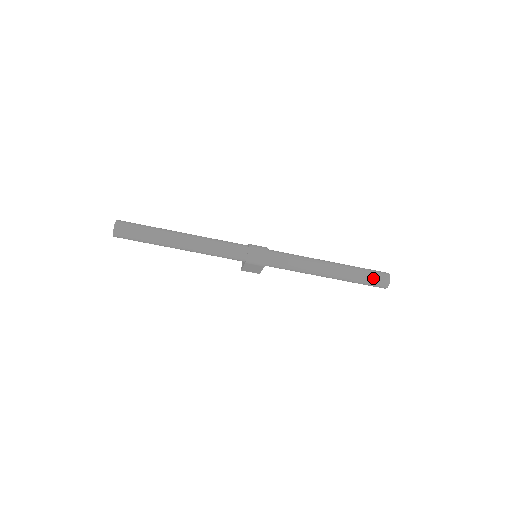
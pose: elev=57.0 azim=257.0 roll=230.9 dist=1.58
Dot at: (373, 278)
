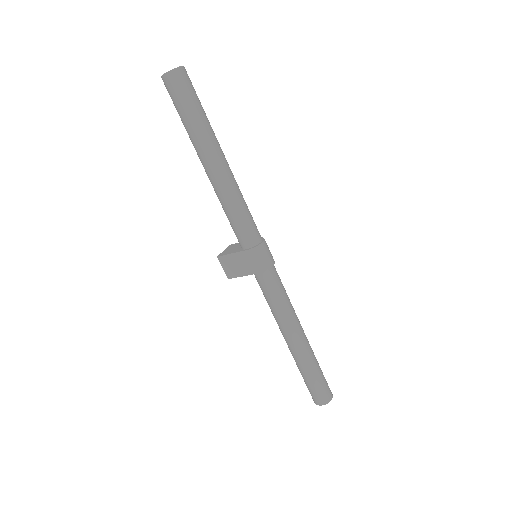
Dot at: (323, 383)
